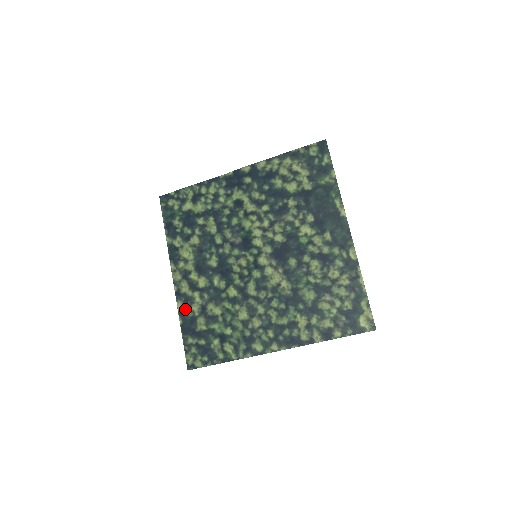
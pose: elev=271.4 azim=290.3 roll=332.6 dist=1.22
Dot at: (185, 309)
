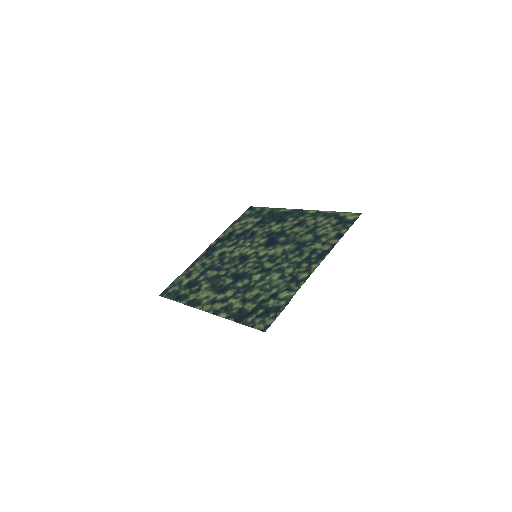
Dot at: (229, 312)
